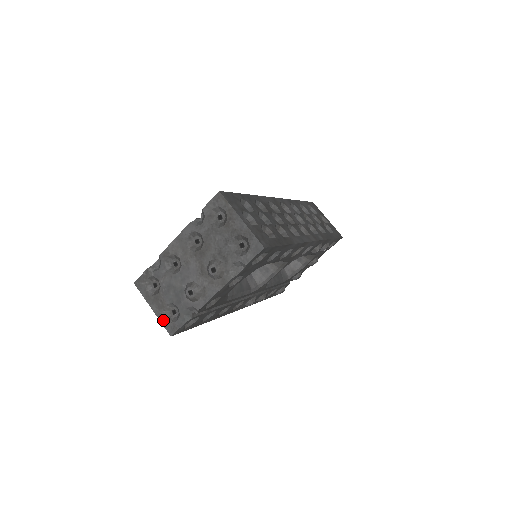
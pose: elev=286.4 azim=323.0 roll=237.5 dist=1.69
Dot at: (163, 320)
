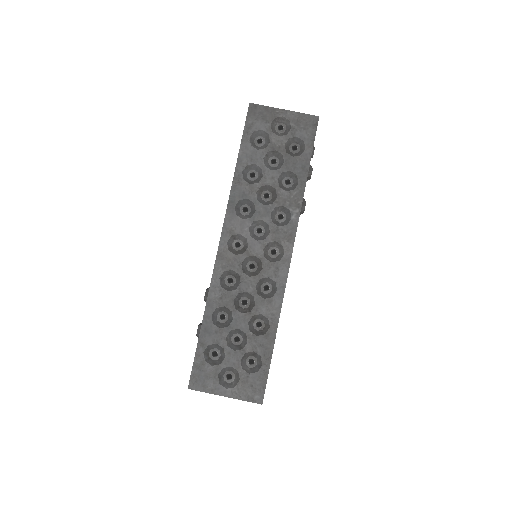
Dot at: occluded
